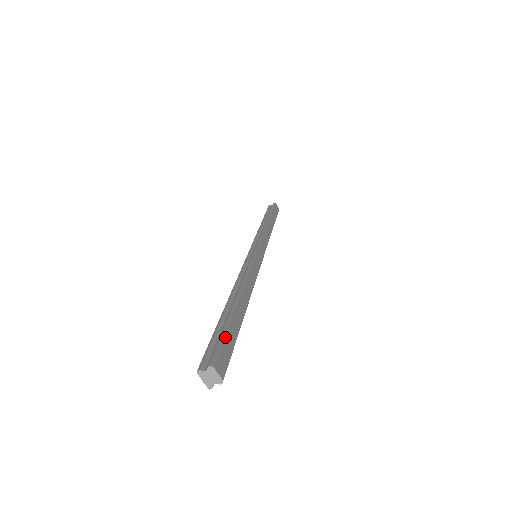
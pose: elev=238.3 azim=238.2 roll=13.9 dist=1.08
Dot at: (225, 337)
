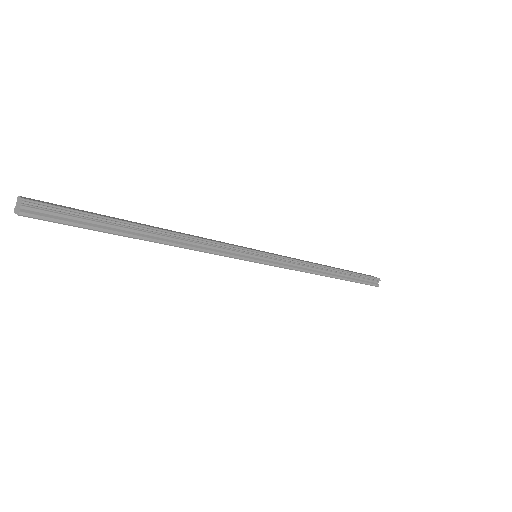
Dot at: (72, 208)
